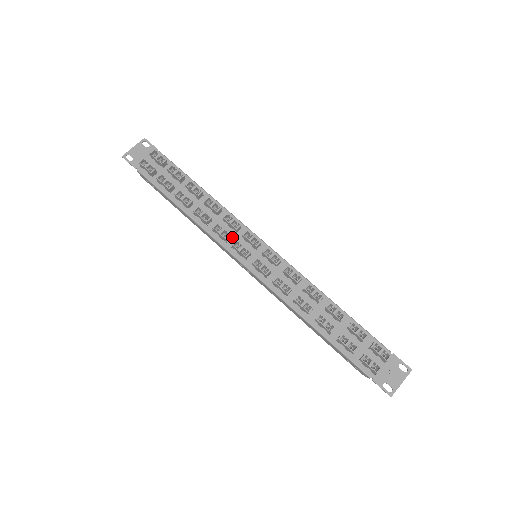
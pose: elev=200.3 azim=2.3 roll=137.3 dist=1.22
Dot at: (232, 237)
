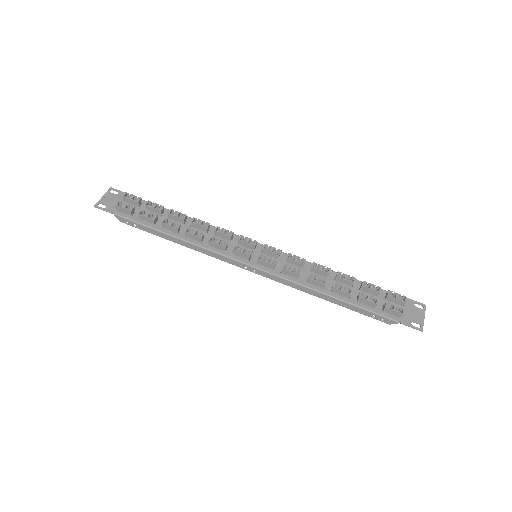
Dot at: (228, 246)
